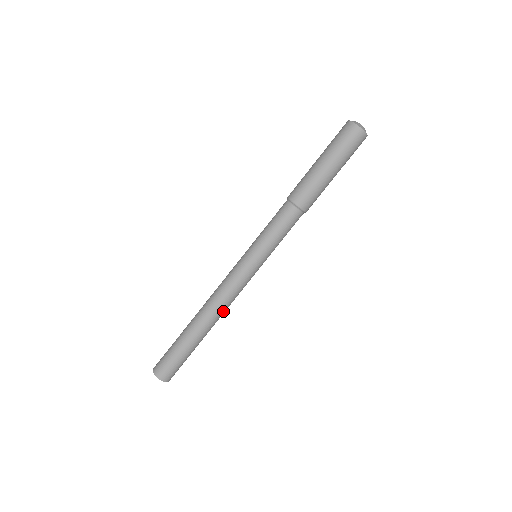
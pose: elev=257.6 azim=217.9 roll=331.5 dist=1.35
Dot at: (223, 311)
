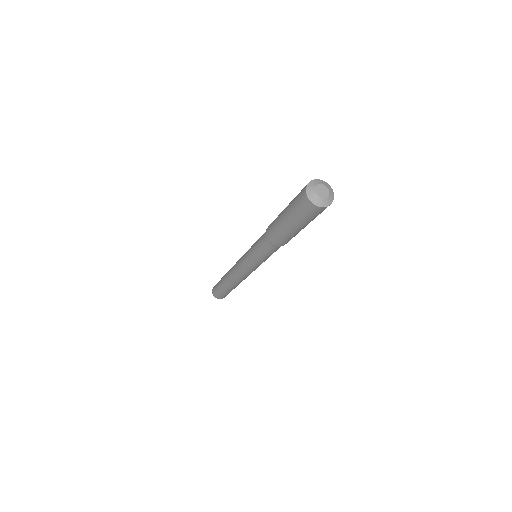
Dot at: occluded
